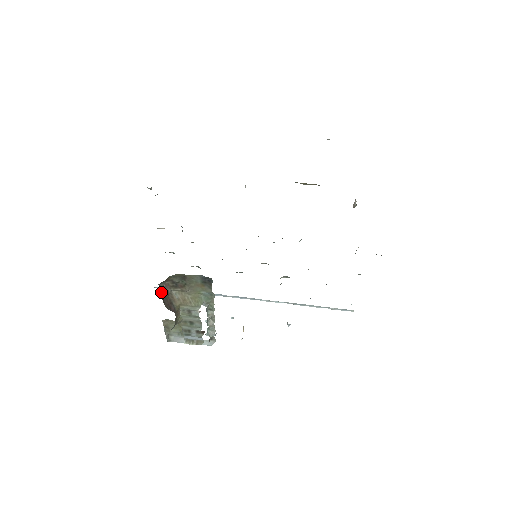
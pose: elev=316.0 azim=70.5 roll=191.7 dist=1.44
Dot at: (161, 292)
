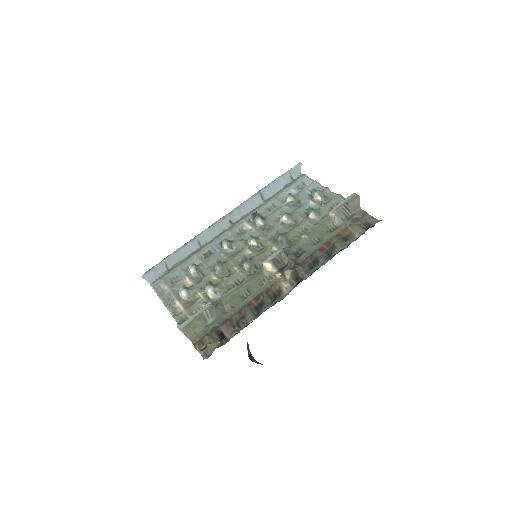
Dot at: (248, 356)
